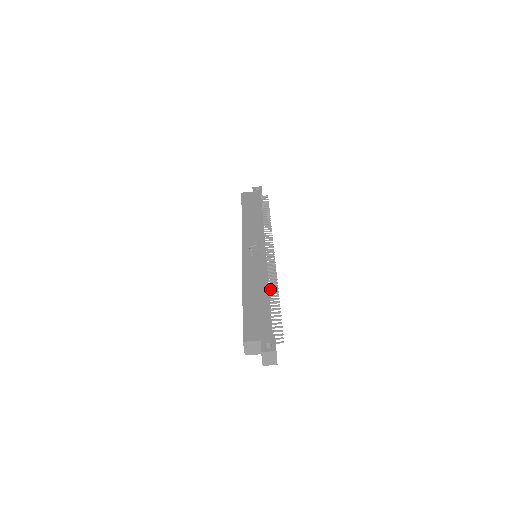
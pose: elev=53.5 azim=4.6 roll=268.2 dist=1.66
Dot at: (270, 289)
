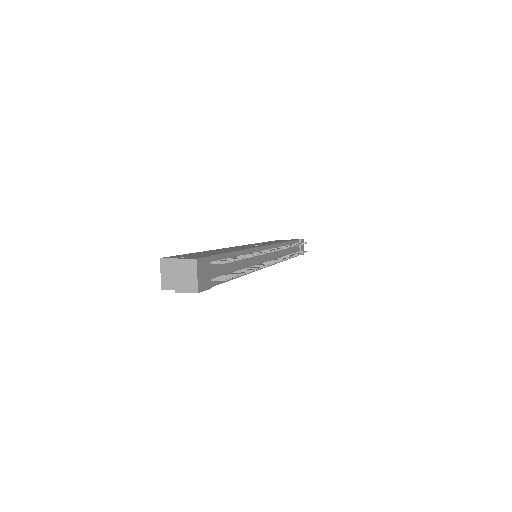
Dot at: (246, 254)
